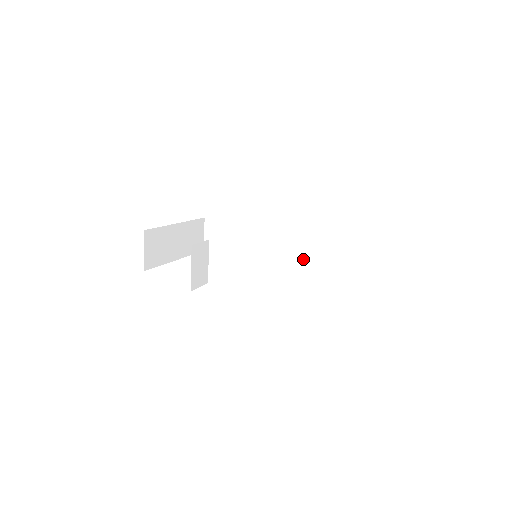
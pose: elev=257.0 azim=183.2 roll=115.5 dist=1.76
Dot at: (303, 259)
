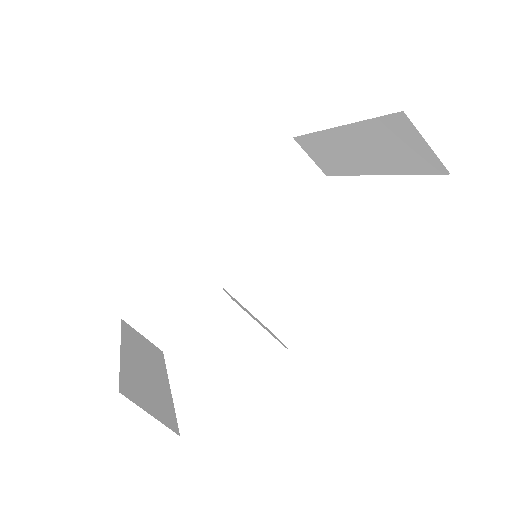
Dot at: (267, 225)
